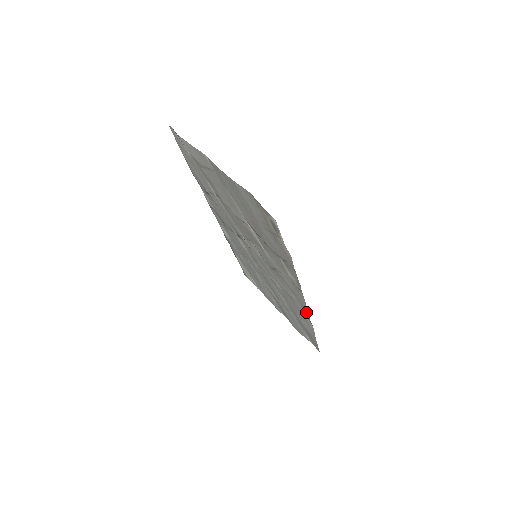
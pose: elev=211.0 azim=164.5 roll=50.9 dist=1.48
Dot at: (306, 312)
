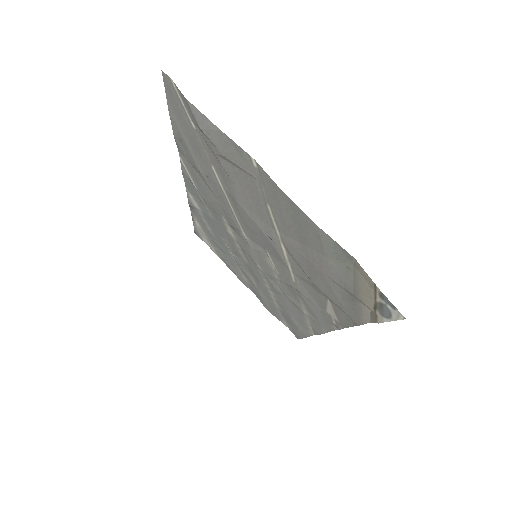
Dot at: (319, 331)
